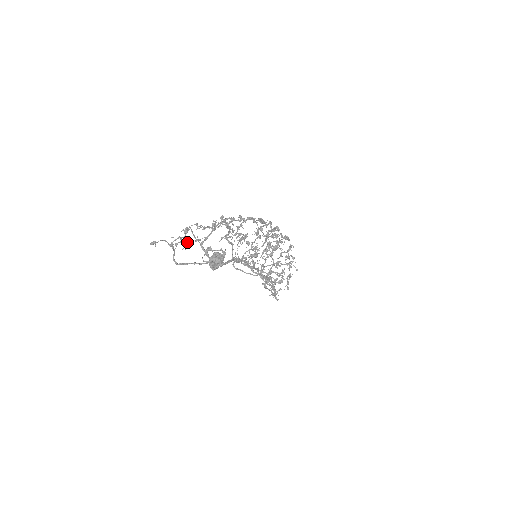
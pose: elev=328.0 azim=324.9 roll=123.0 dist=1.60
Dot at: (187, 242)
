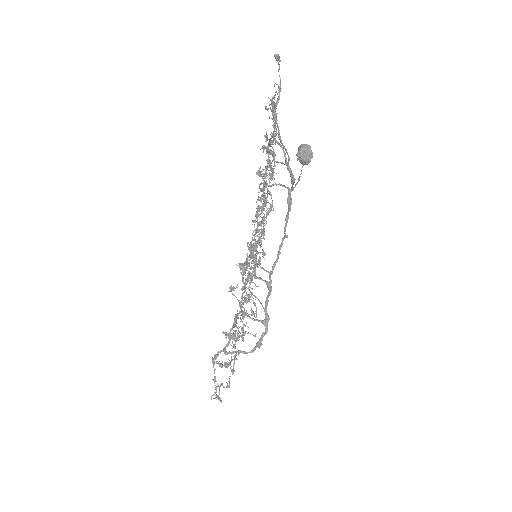
Dot at: occluded
